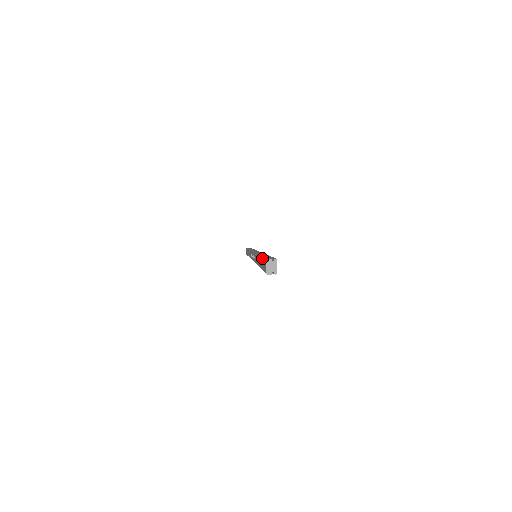
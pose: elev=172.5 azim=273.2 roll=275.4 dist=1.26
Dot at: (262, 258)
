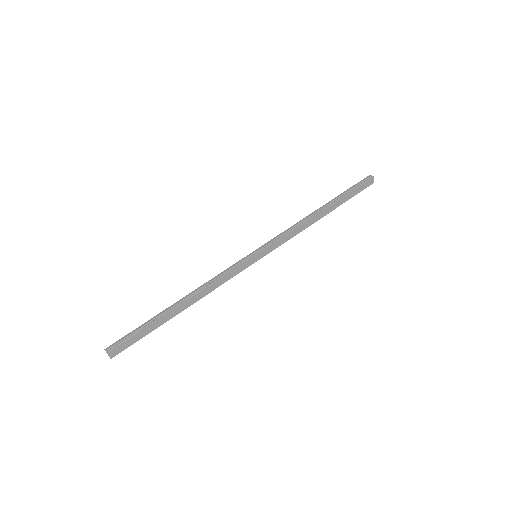
Dot at: (135, 330)
